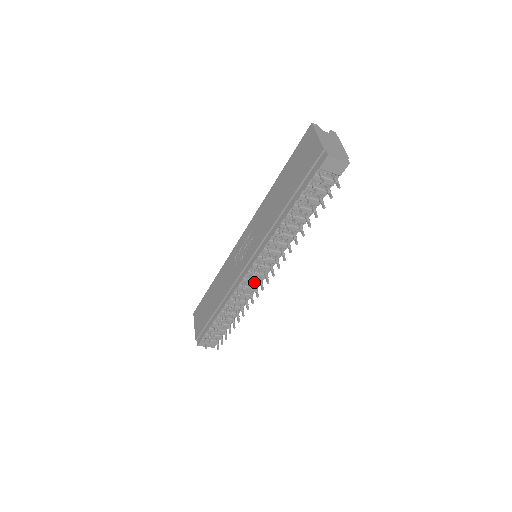
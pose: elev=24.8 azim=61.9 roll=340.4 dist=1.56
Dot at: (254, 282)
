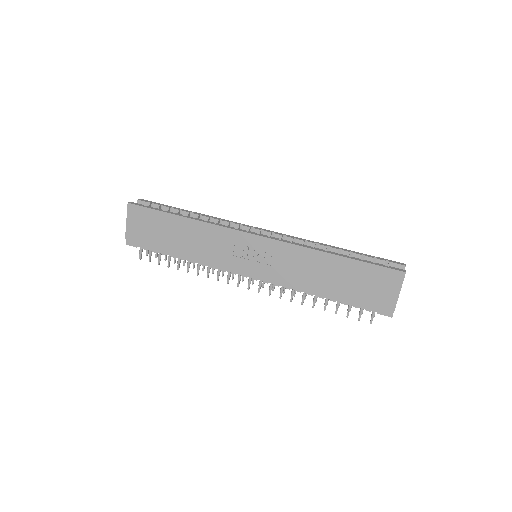
Dot at: occluded
